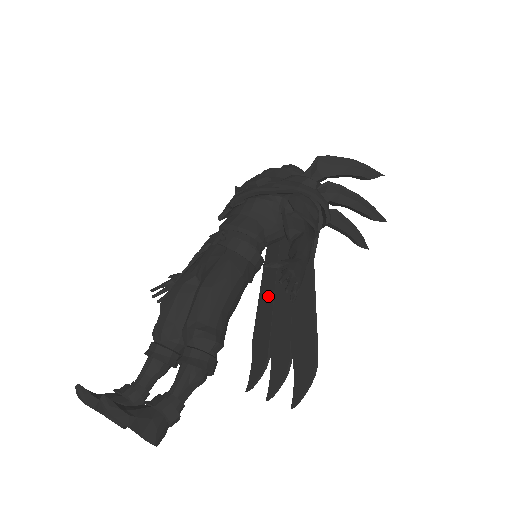
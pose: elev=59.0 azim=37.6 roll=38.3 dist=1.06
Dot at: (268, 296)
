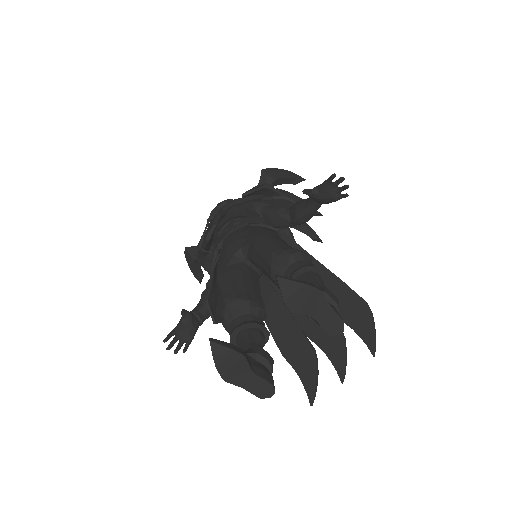
Dot at: (274, 306)
